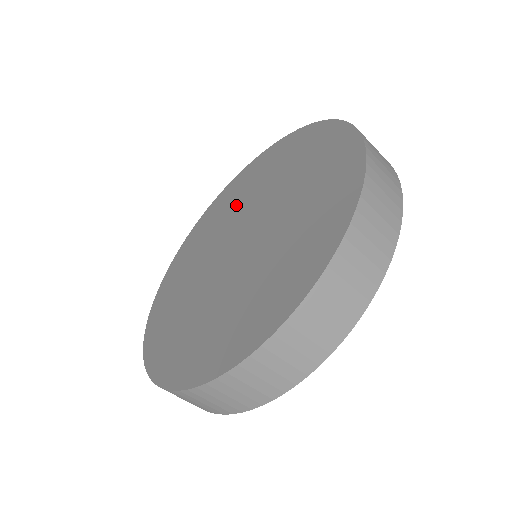
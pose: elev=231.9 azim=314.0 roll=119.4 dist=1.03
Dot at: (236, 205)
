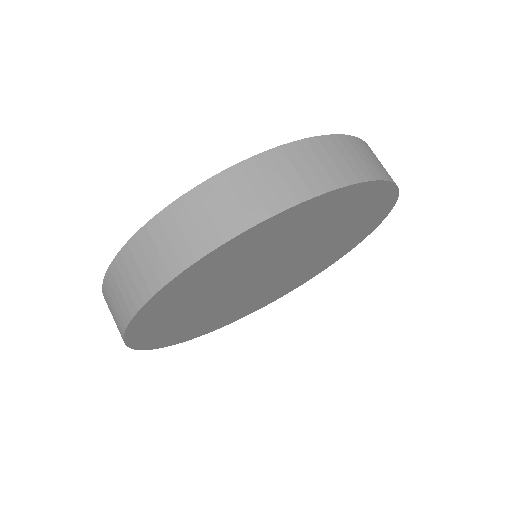
Dot at: occluded
